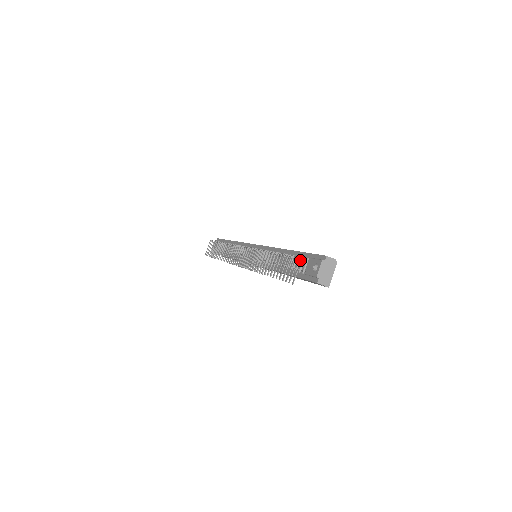
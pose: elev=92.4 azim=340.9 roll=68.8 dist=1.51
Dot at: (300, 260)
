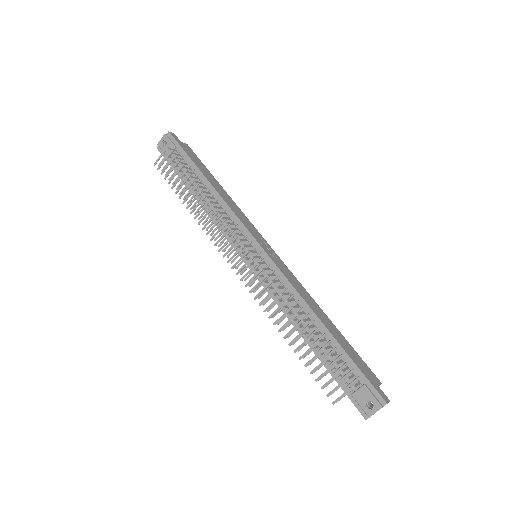
Dot at: (345, 366)
